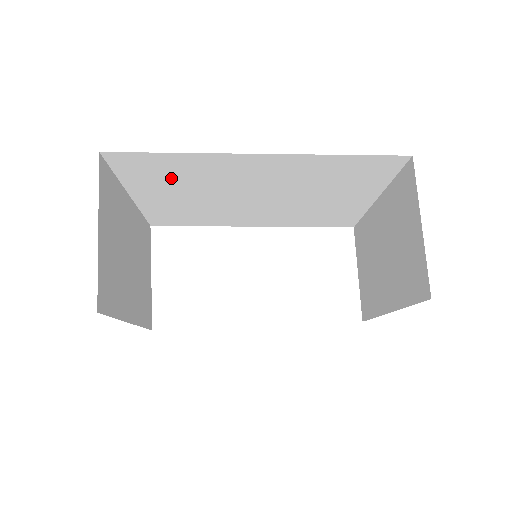
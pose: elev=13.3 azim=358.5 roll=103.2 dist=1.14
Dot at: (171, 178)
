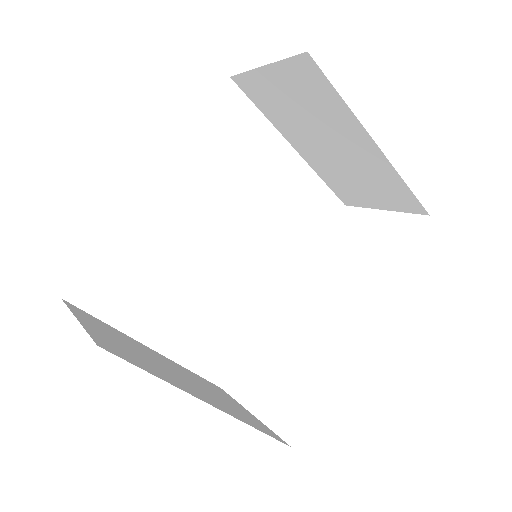
Dot at: (142, 283)
